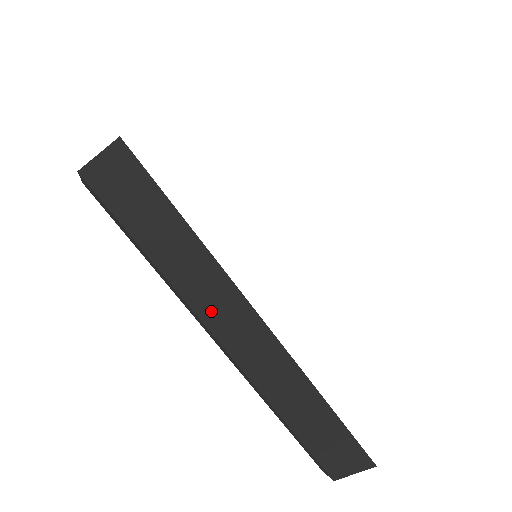
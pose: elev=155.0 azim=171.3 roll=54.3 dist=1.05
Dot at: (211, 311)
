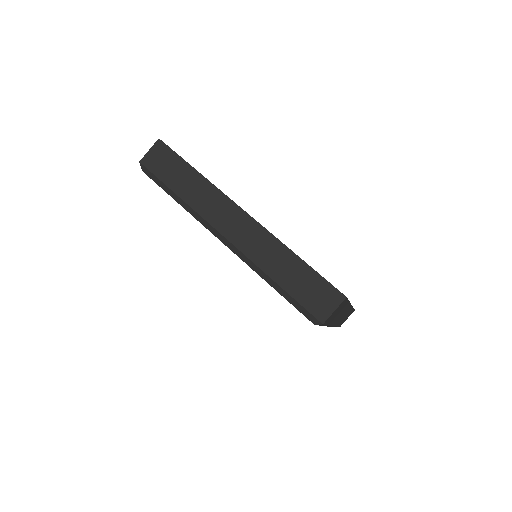
Dot at: occluded
